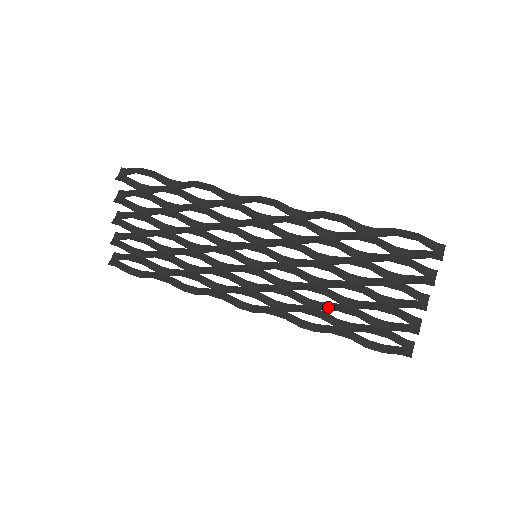
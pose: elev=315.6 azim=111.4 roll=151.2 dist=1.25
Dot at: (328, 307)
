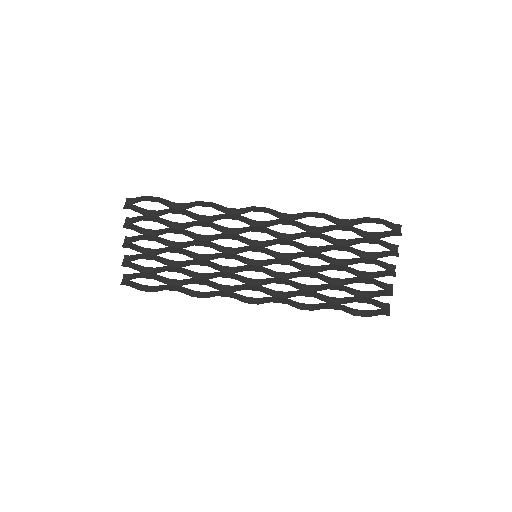
Dot at: (320, 288)
